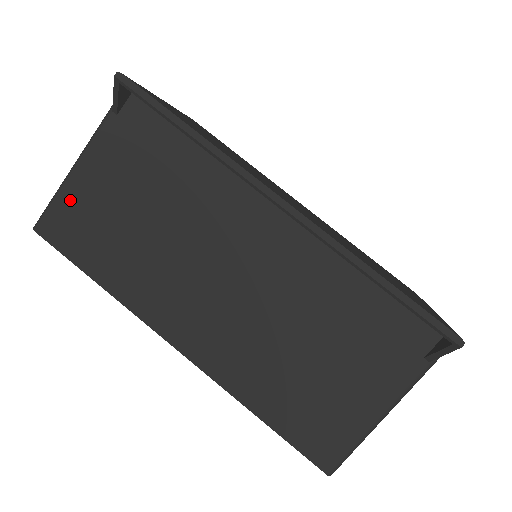
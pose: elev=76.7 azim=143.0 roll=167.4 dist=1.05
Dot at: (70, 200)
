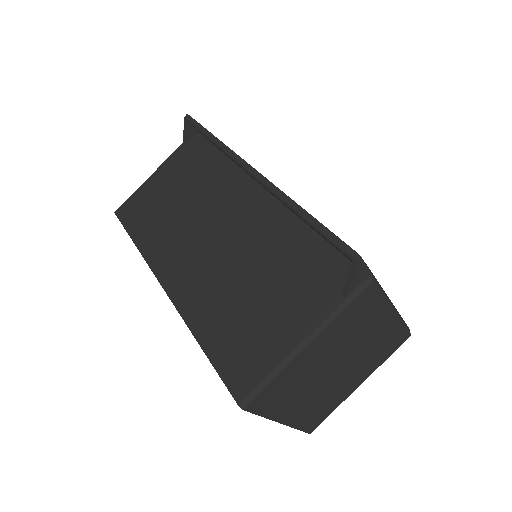
Dot at: (141, 193)
